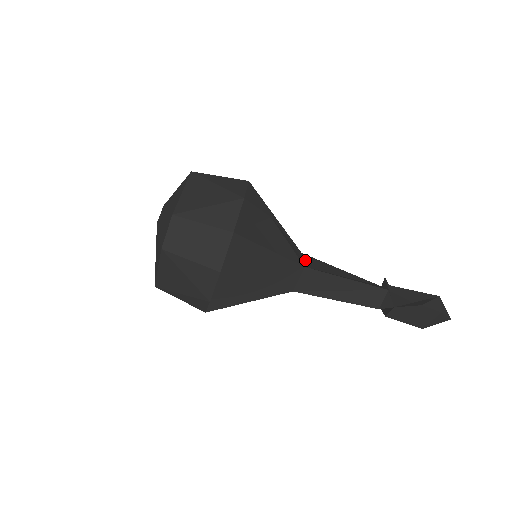
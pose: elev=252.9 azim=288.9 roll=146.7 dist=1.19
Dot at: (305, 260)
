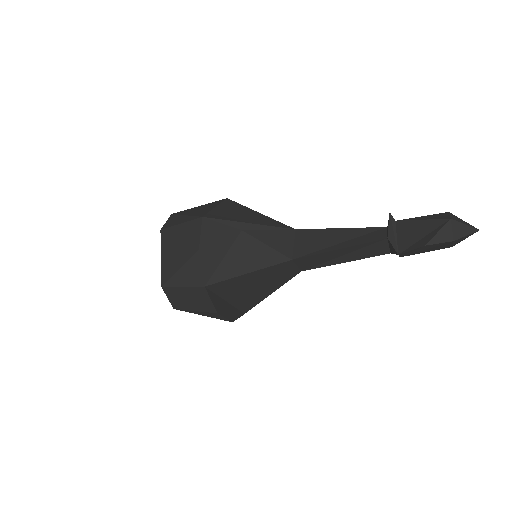
Dot at: (296, 244)
